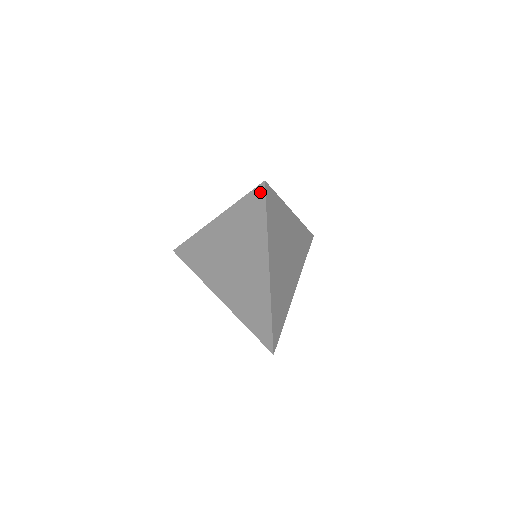
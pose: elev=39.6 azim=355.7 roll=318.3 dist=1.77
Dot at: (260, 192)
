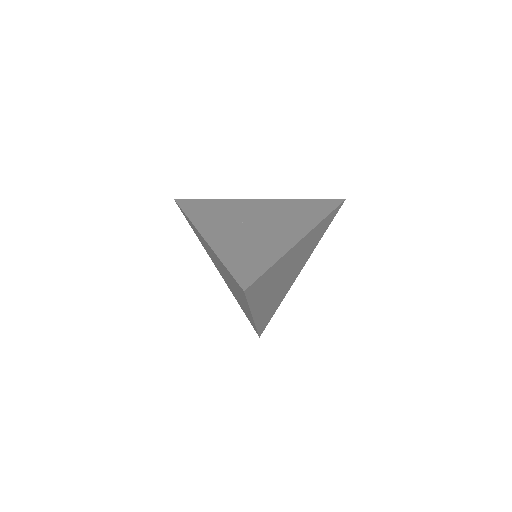
Dot at: occluded
